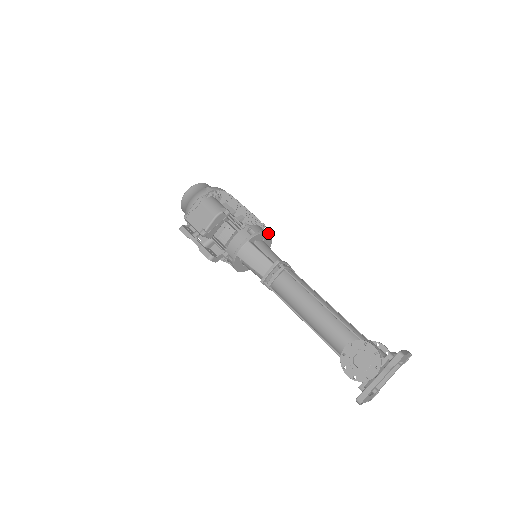
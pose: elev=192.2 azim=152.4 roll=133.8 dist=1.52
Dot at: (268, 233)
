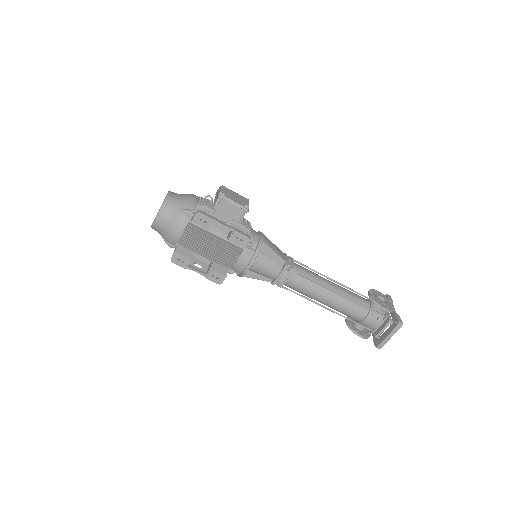
Dot at: occluded
